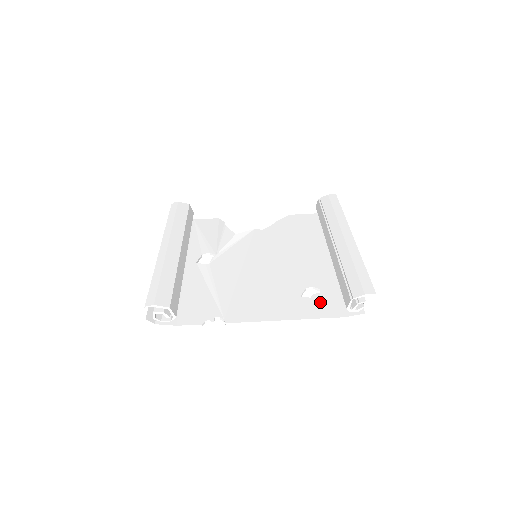
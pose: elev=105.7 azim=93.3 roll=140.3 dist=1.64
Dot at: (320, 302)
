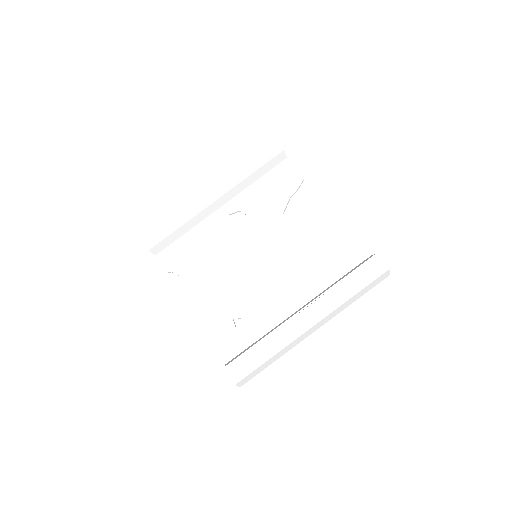
Dot at: (234, 338)
